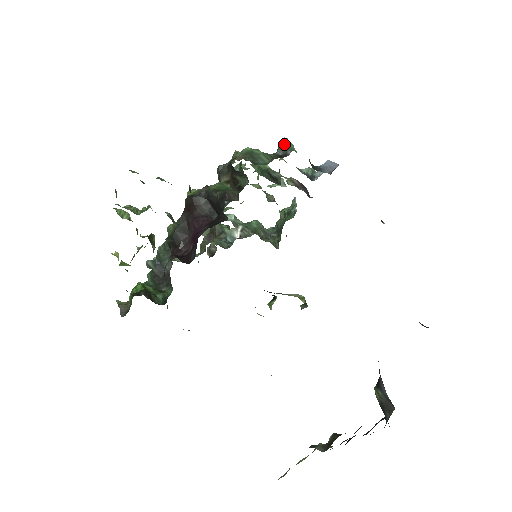
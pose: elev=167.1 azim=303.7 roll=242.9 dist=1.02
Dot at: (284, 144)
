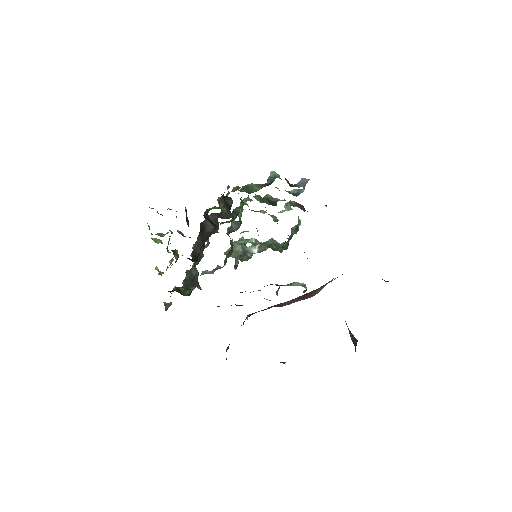
Dot at: (272, 176)
